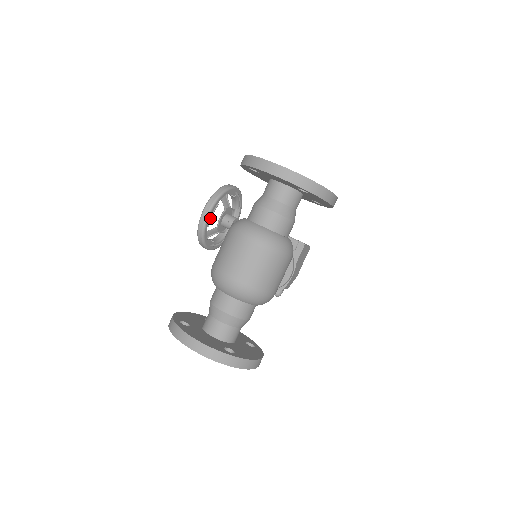
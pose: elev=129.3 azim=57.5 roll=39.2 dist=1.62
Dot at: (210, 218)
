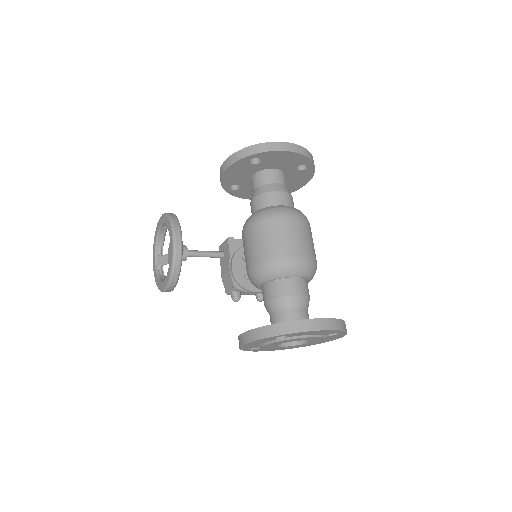
Dot at: occluded
